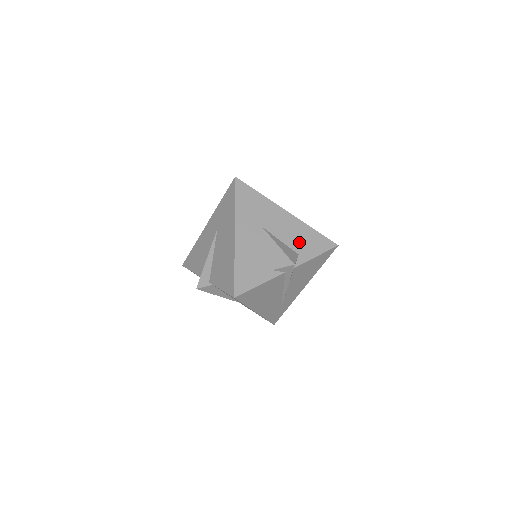
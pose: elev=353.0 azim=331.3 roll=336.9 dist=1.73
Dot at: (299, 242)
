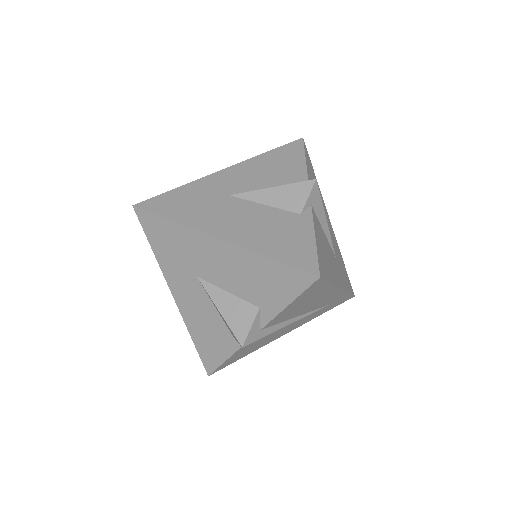
Dot at: (253, 287)
